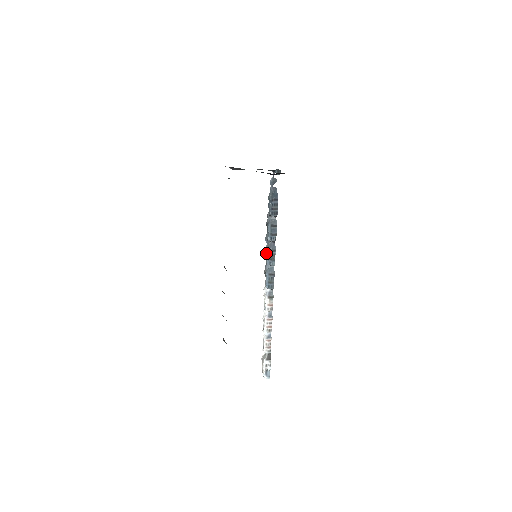
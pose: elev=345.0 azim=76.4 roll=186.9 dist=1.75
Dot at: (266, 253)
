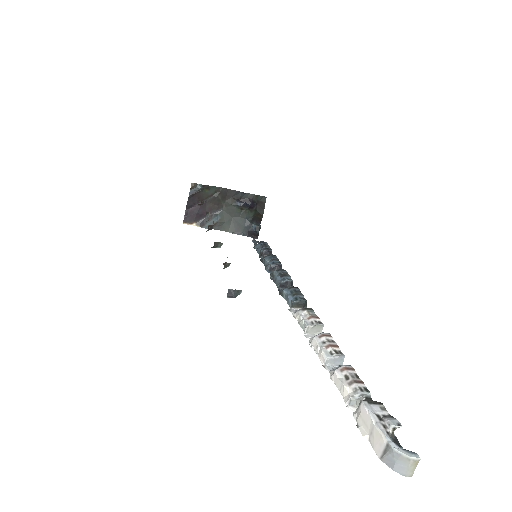
Dot at: (273, 277)
